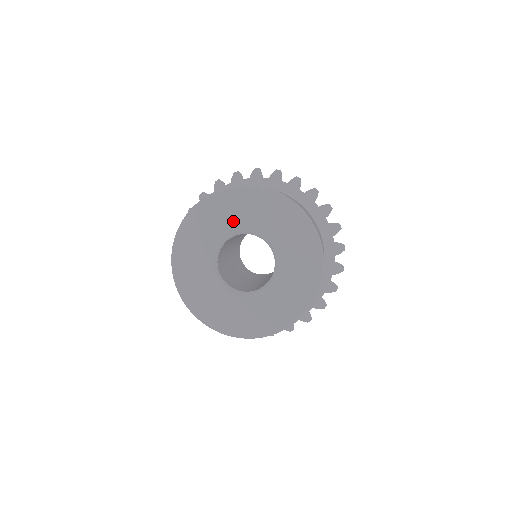
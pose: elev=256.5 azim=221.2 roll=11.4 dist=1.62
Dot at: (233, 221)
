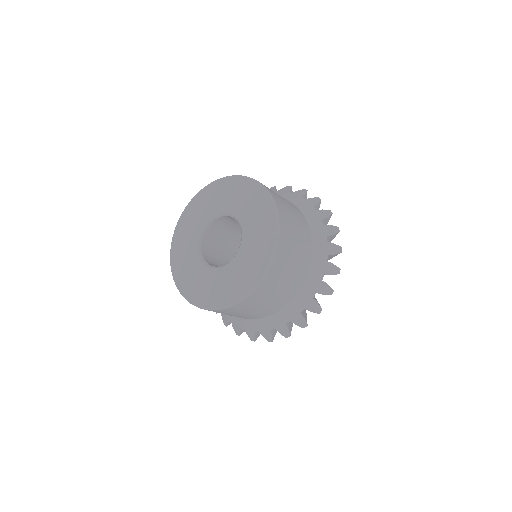
Dot at: (208, 211)
